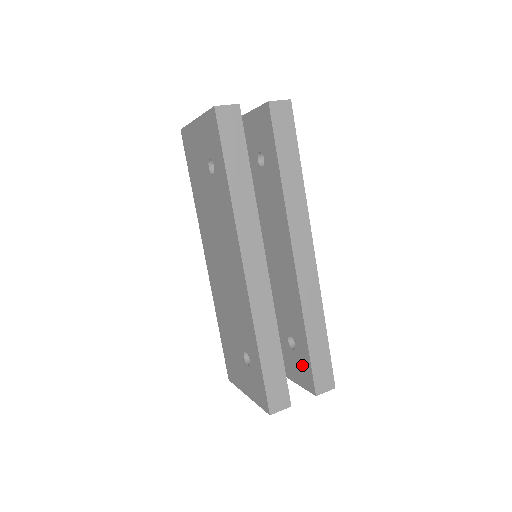
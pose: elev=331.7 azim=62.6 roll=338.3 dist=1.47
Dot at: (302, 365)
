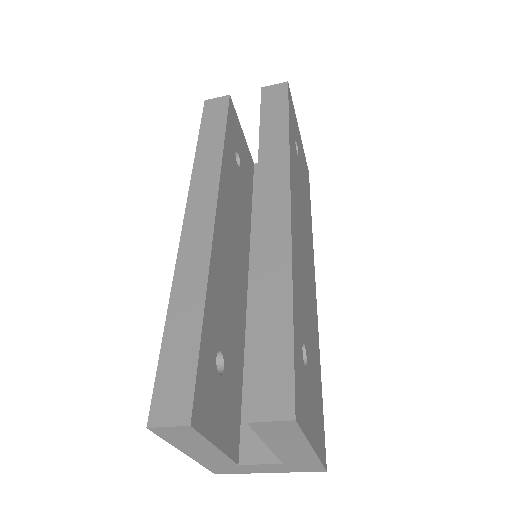
Dot at: occluded
